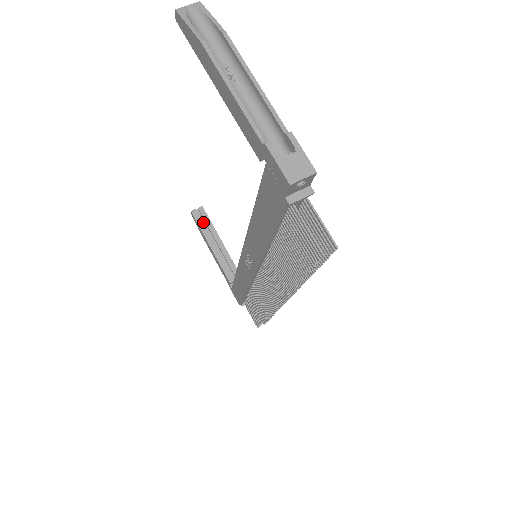
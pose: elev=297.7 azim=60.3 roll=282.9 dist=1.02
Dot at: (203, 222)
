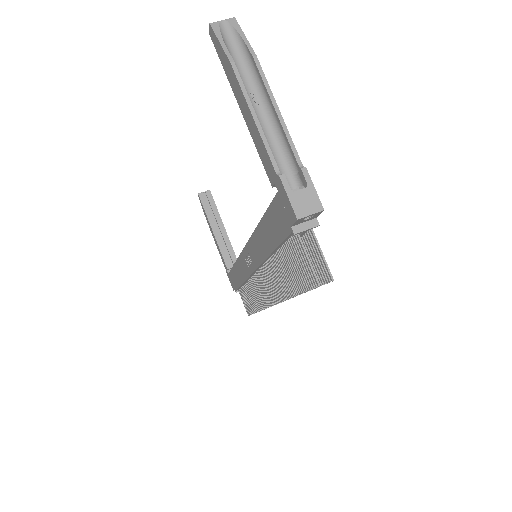
Dot at: (209, 206)
